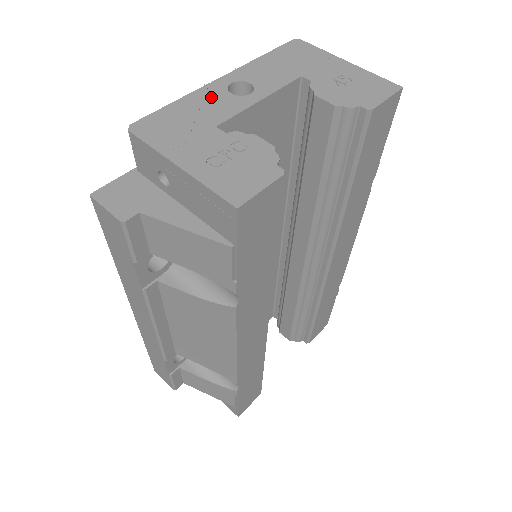
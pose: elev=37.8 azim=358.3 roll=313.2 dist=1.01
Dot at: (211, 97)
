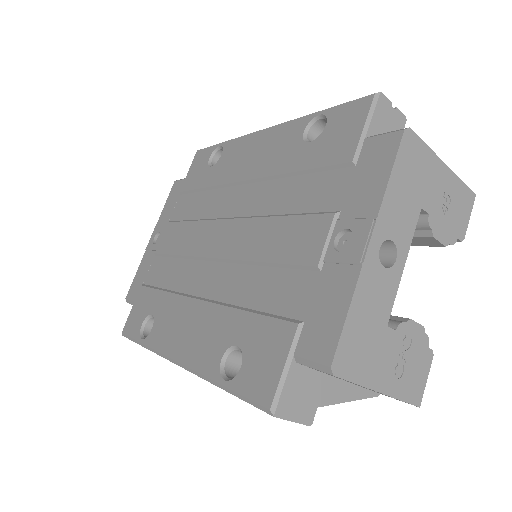
Dot at: (373, 283)
